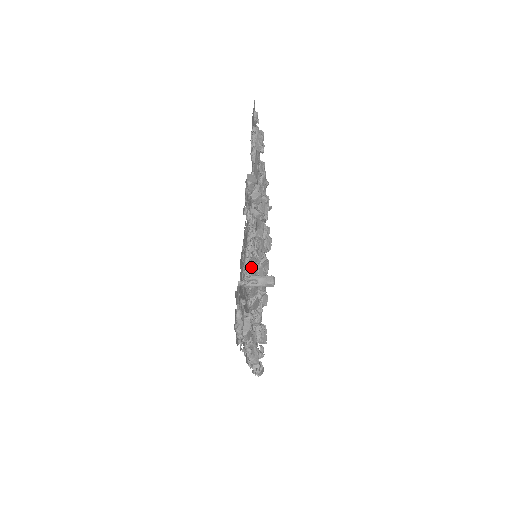
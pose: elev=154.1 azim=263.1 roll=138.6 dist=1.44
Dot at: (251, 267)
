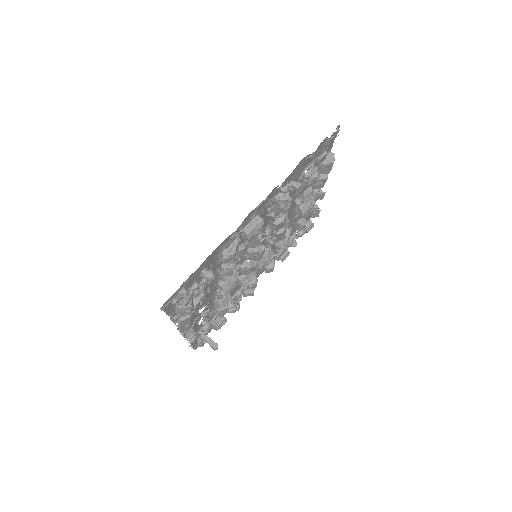
Dot at: (217, 312)
